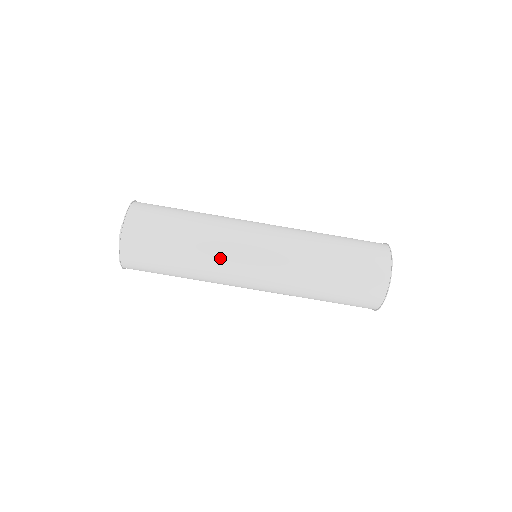
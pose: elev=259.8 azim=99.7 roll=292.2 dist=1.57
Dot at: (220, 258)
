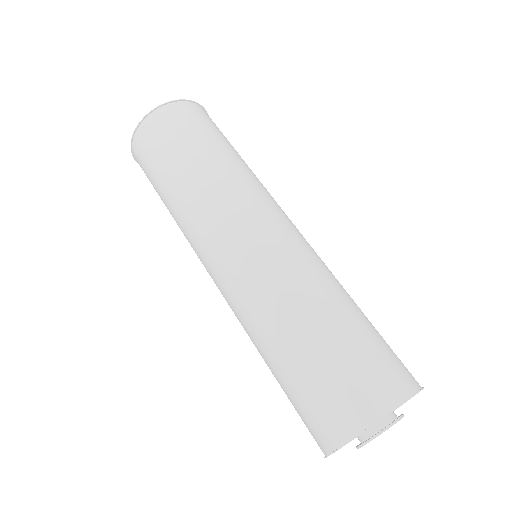
Dot at: (263, 188)
